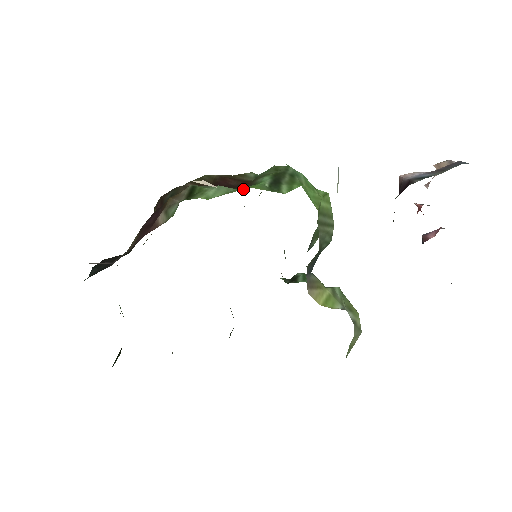
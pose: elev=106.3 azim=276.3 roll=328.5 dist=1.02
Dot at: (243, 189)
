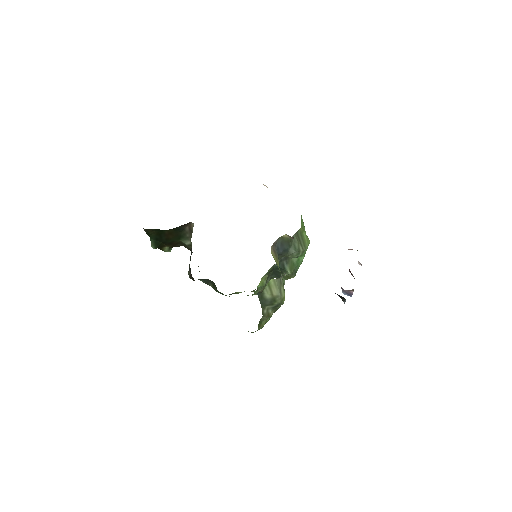
Dot at: occluded
